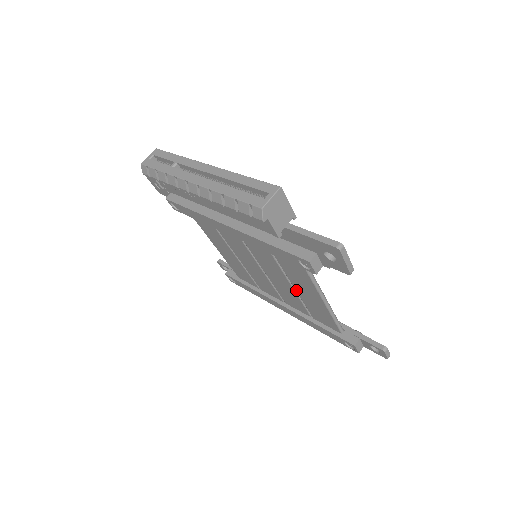
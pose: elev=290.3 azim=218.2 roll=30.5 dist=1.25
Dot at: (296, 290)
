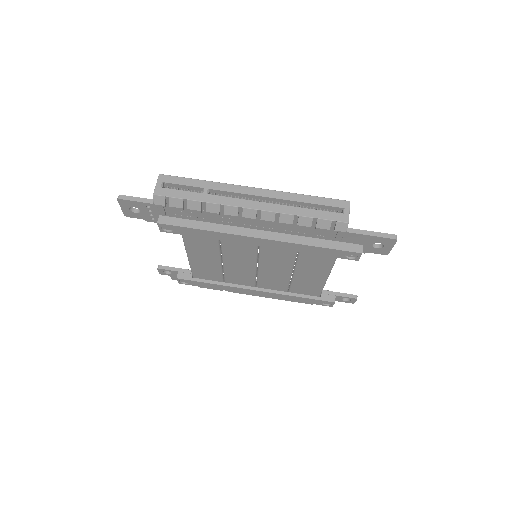
Dot at: (295, 275)
